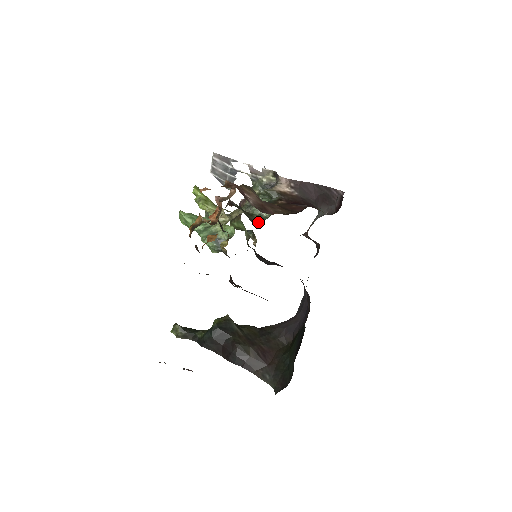
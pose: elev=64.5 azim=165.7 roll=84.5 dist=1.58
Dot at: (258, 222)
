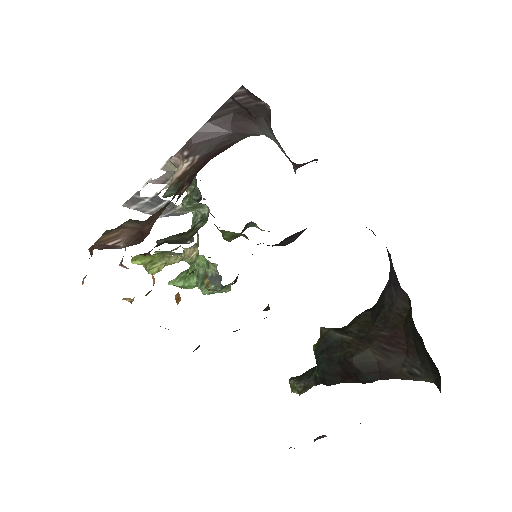
Dot at: (192, 235)
